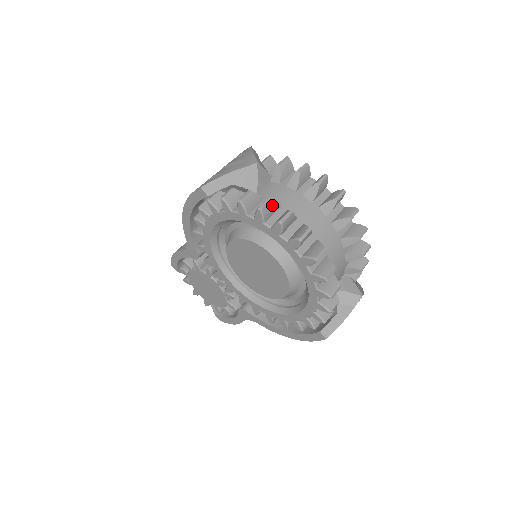
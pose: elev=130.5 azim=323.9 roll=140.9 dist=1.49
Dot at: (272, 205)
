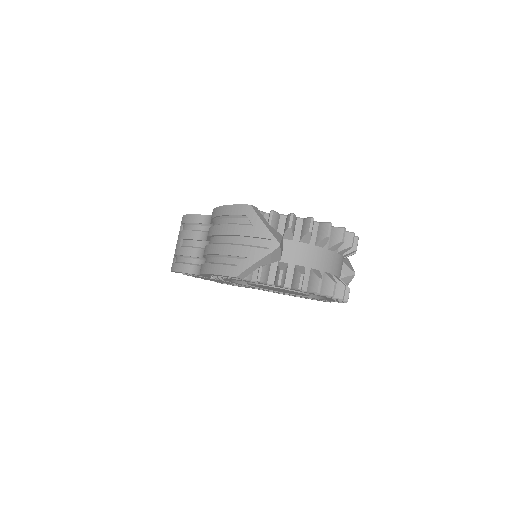
Dot at: occluded
